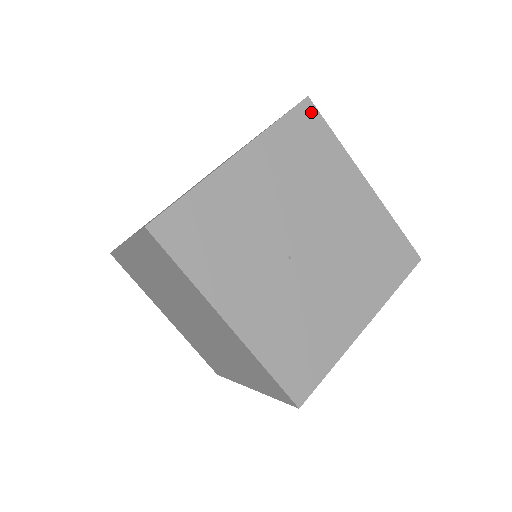
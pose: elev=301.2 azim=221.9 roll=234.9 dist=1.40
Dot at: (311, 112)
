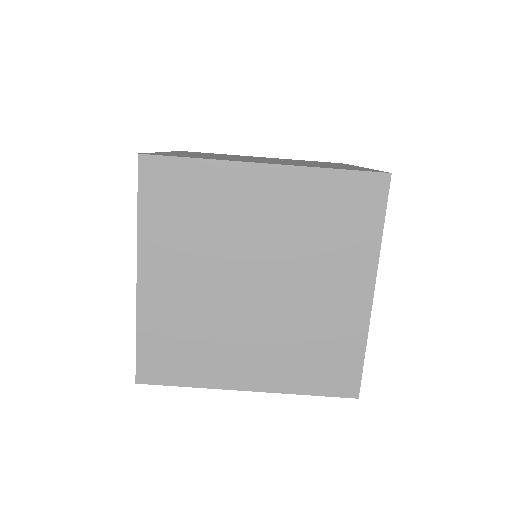
Dot at: occluded
